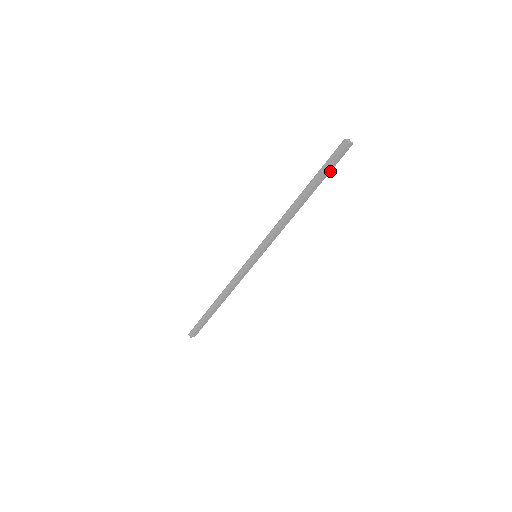
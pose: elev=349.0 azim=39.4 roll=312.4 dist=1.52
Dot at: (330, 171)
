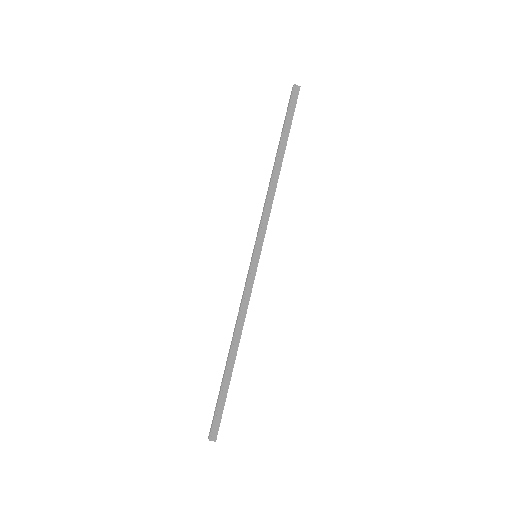
Dot at: occluded
